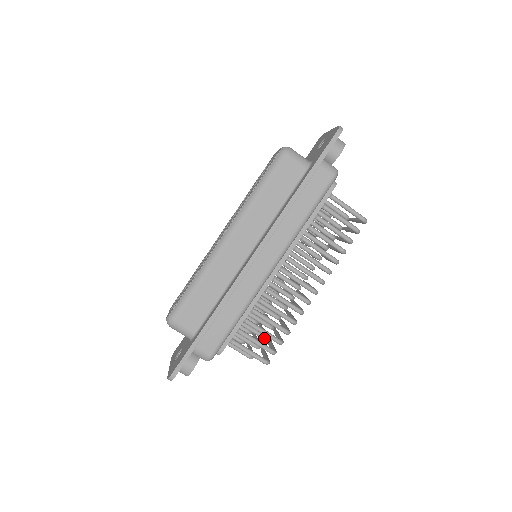
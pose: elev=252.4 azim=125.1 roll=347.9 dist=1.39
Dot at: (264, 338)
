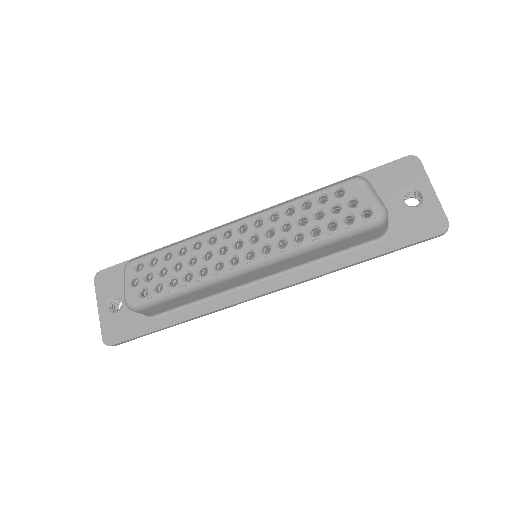
Dot at: occluded
